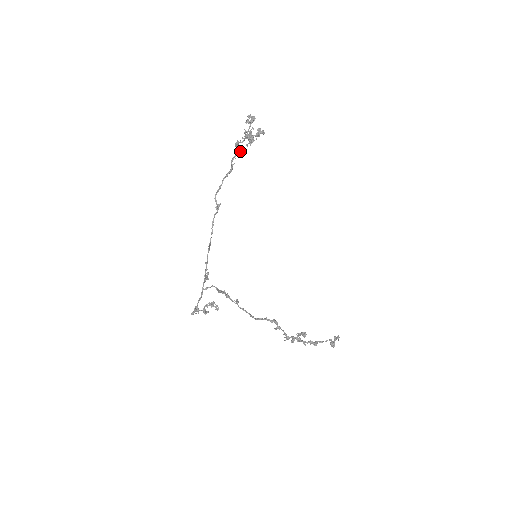
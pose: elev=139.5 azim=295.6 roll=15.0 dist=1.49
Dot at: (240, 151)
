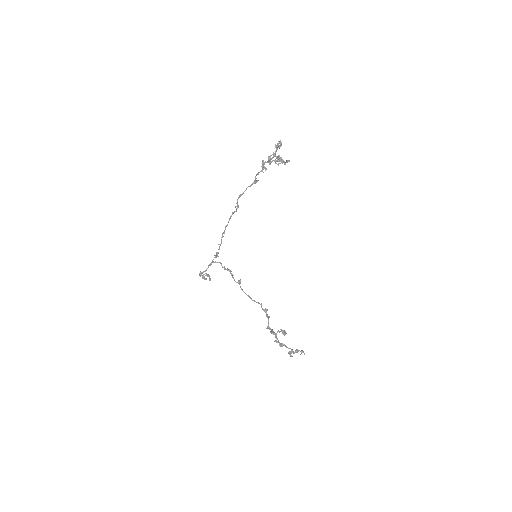
Dot at: (266, 169)
